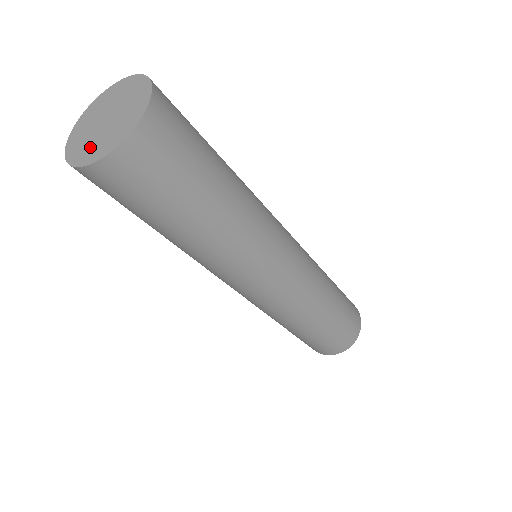
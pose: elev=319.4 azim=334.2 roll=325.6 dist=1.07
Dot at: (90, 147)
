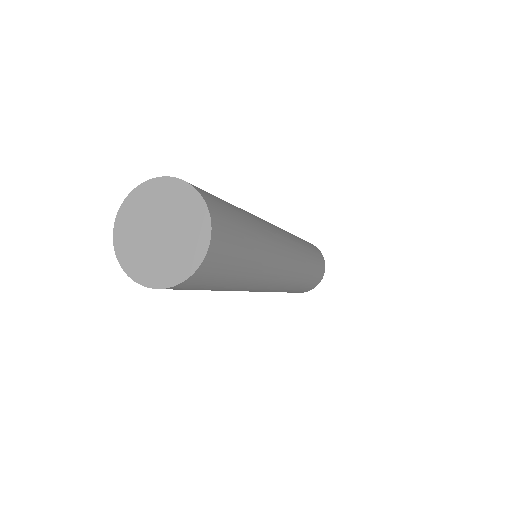
Dot at: (131, 236)
